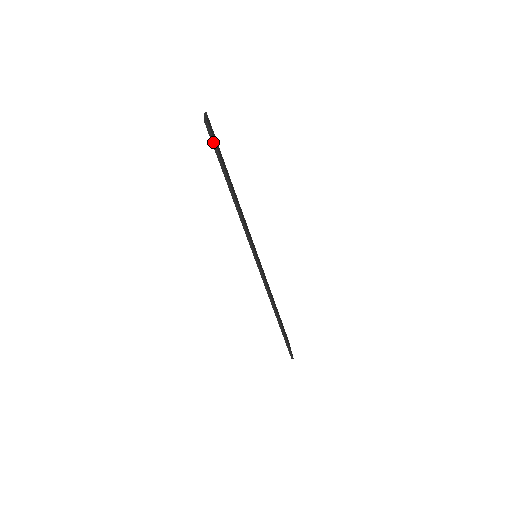
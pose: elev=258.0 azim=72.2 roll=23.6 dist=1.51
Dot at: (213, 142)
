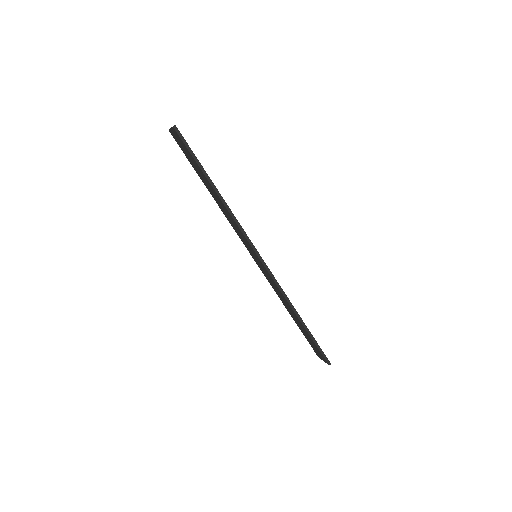
Dot at: (185, 143)
